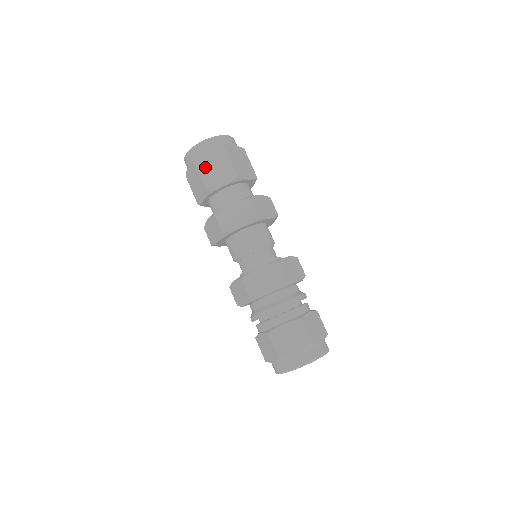
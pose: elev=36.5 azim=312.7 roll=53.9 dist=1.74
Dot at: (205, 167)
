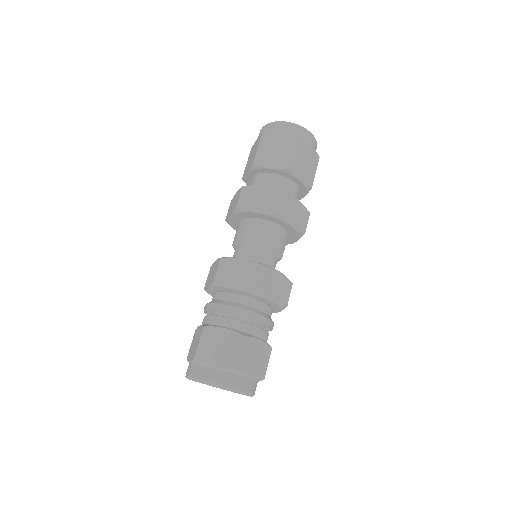
Dot at: (268, 143)
